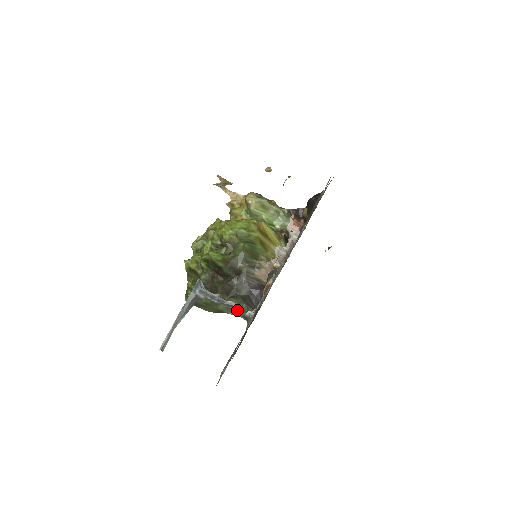
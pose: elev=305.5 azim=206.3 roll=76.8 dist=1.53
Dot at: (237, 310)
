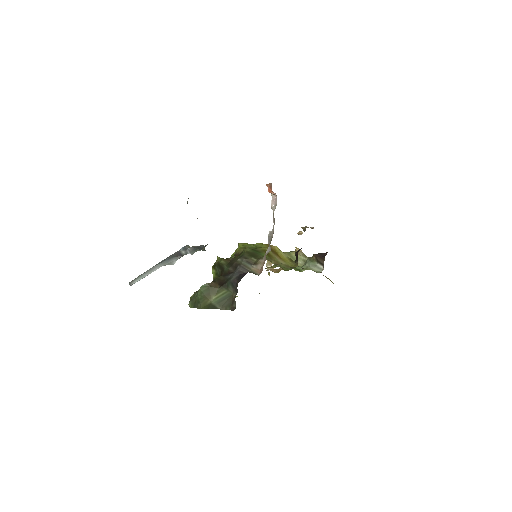
Dot at: (202, 249)
